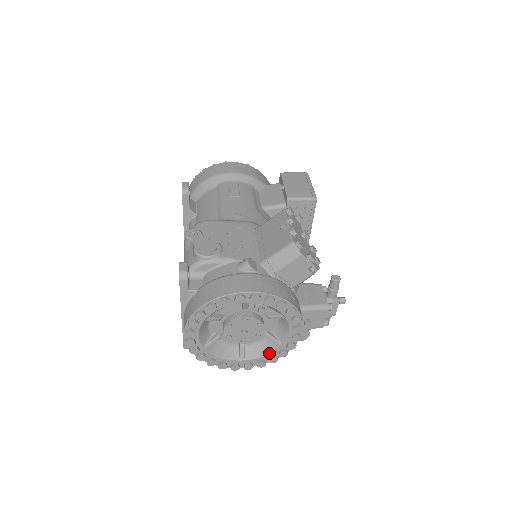
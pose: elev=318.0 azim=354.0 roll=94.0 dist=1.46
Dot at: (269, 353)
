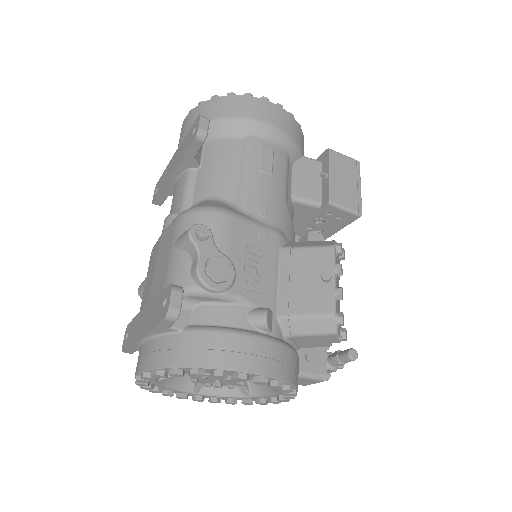
Dot at: (231, 397)
